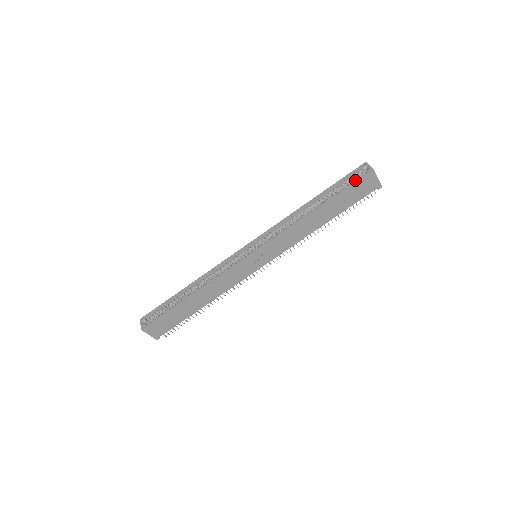
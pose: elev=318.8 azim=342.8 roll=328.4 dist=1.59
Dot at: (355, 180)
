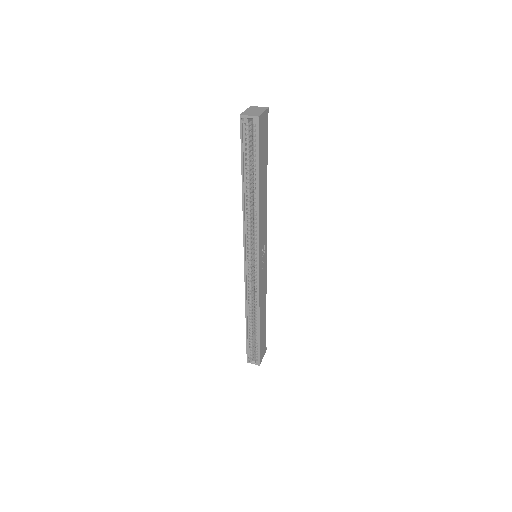
Dot at: (254, 139)
